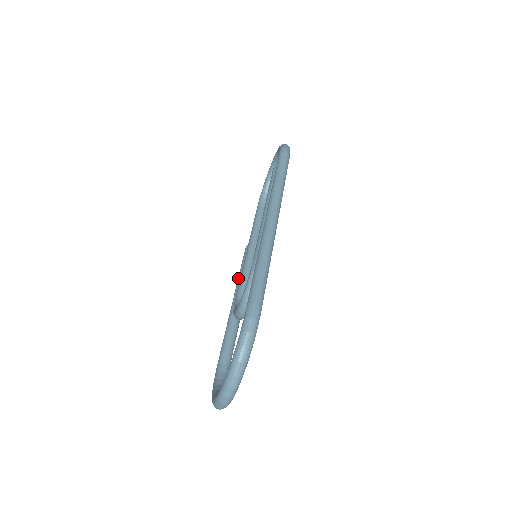
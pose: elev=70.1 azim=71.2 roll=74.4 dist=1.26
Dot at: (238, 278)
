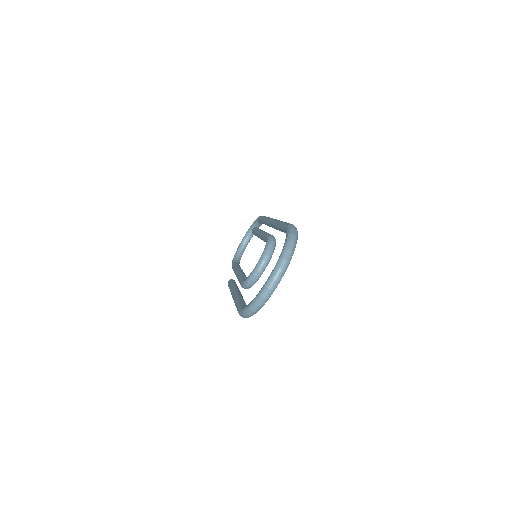
Dot at: (231, 287)
